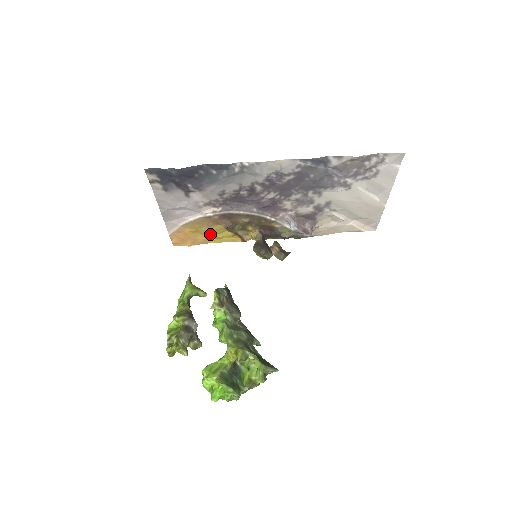
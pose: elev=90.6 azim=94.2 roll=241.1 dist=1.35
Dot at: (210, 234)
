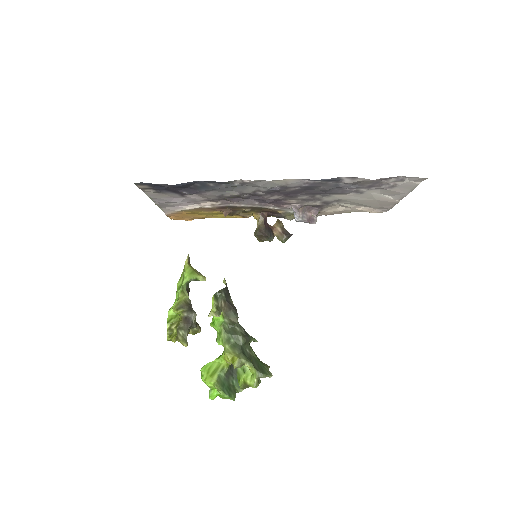
Dot at: (209, 214)
